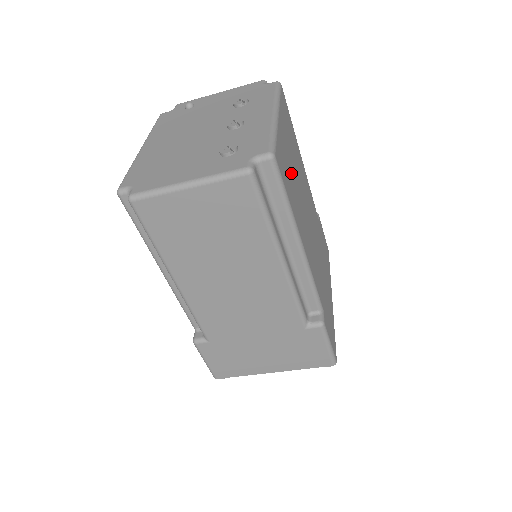
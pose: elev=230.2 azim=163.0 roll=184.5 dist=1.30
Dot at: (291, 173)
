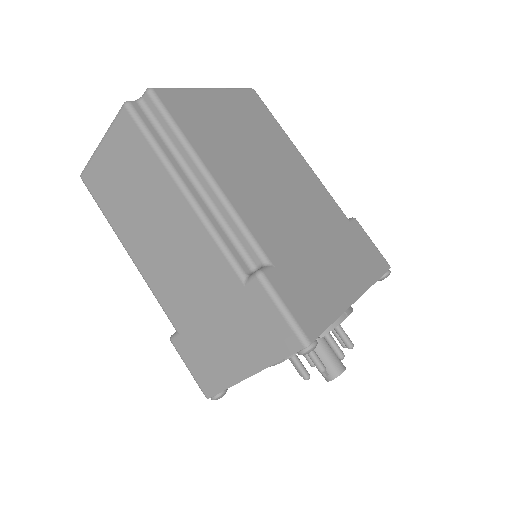
Dot at: (220, 129)
